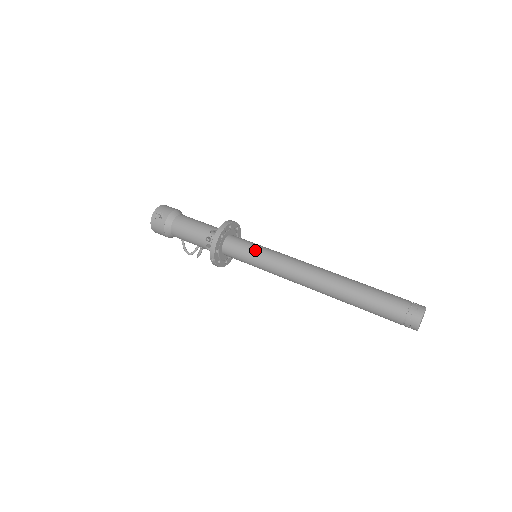
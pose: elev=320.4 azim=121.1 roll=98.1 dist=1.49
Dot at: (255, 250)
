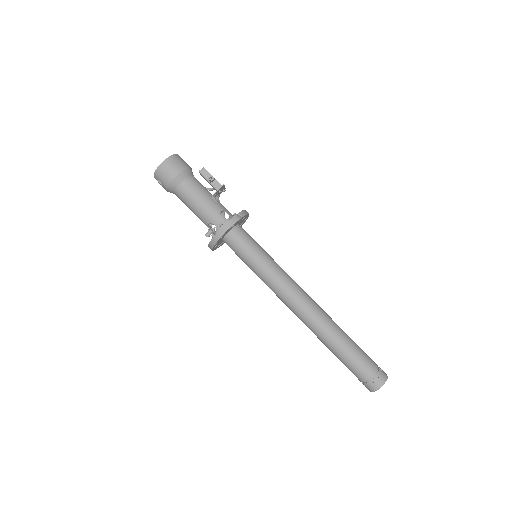
Dot at: (248, 266)
